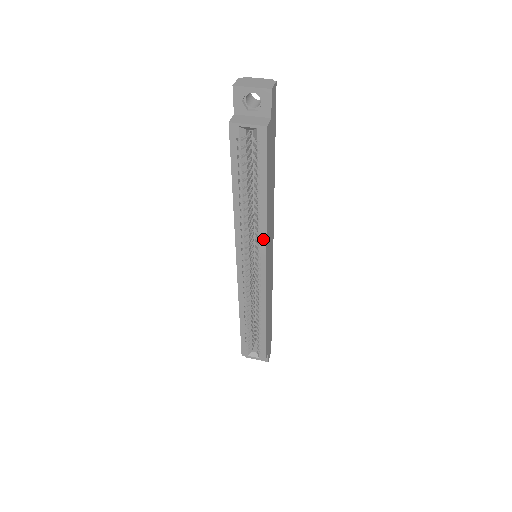
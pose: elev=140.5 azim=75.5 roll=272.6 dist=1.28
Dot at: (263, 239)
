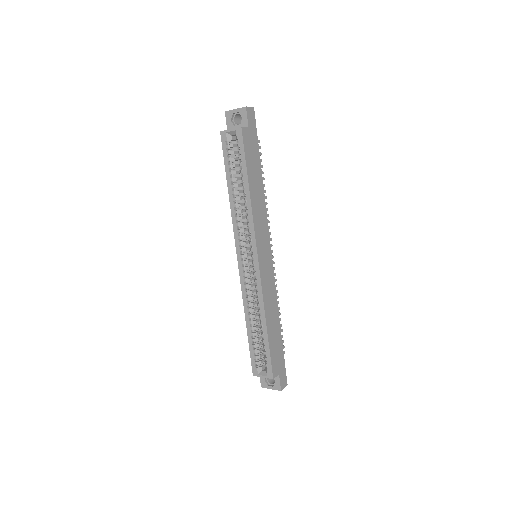
Dot at: (252, 226)
